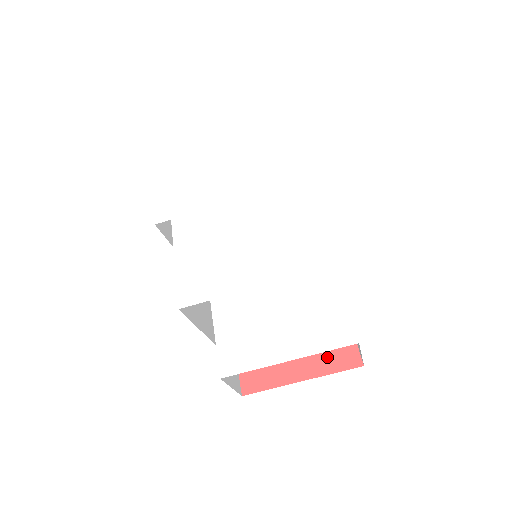
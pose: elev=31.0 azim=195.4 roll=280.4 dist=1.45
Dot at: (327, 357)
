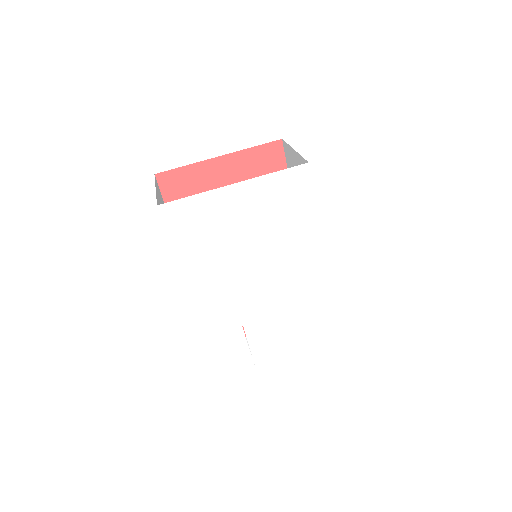
Dot at: occluded
